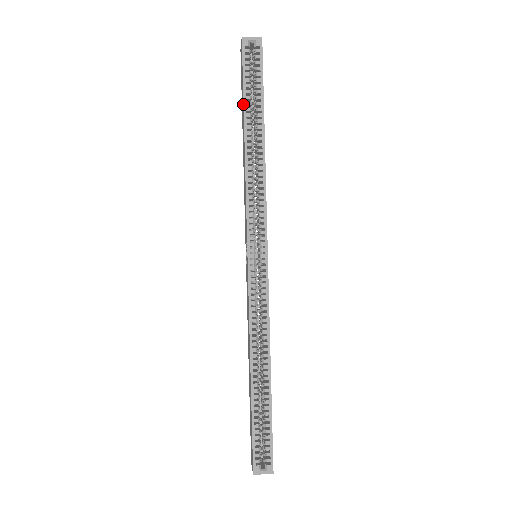
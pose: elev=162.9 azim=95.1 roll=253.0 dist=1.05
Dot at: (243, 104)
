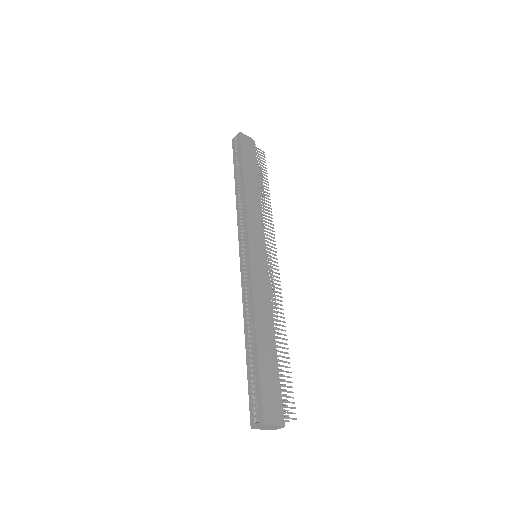
Dot at: (234, 171)
